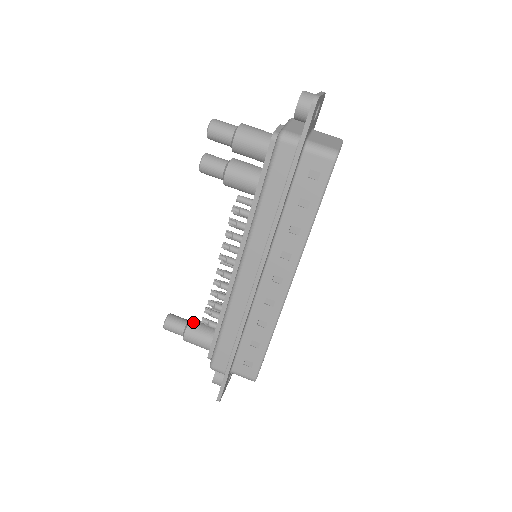
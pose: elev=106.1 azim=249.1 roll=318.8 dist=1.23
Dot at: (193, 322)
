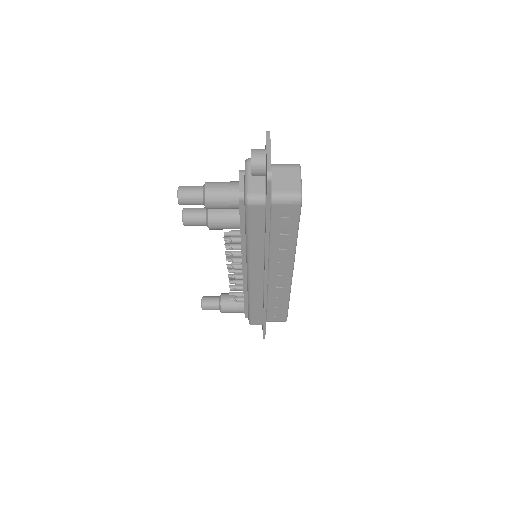
Dot at: (223, 300)
